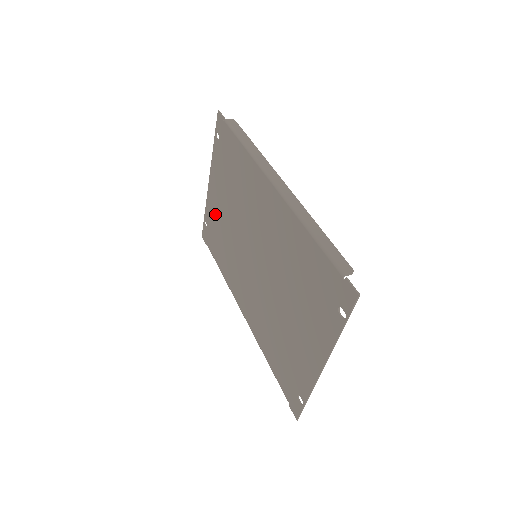
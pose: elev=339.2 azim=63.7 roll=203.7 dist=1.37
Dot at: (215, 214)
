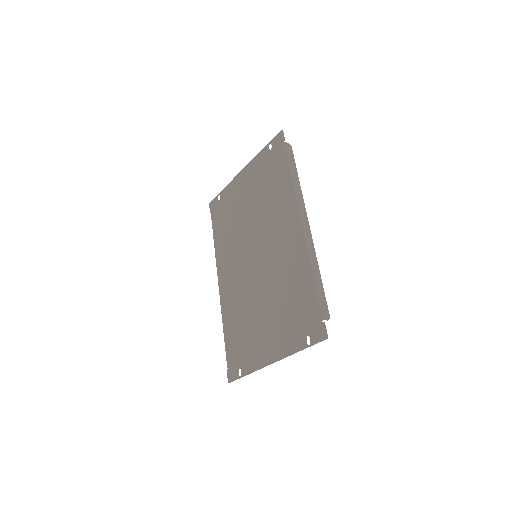
Dot at: (233, 199)
